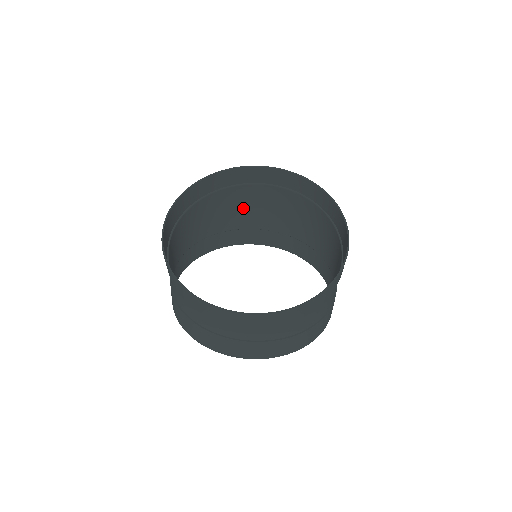
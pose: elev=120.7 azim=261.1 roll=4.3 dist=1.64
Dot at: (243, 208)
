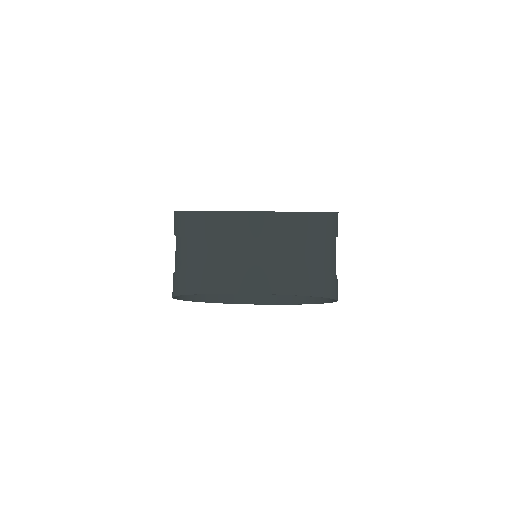
Dot at: occluded
